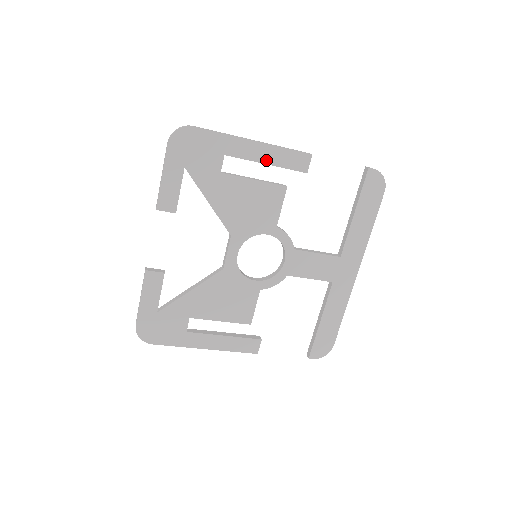
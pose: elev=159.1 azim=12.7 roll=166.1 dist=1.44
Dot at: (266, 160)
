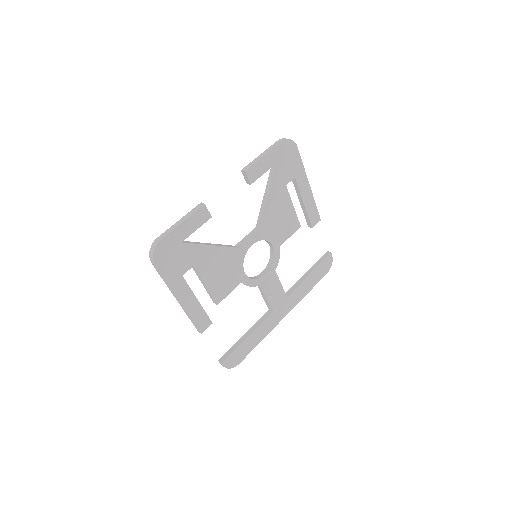
Dot at: (305, 201)
